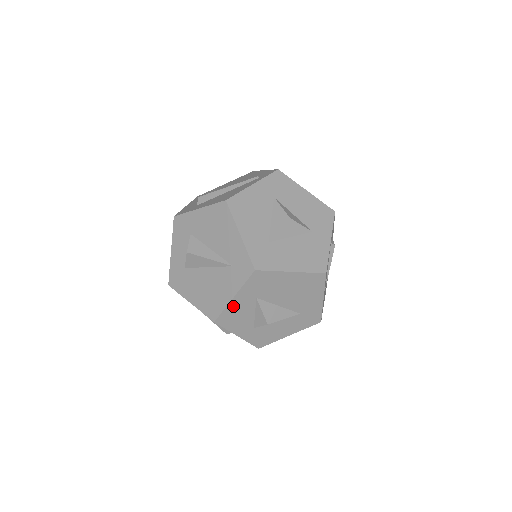
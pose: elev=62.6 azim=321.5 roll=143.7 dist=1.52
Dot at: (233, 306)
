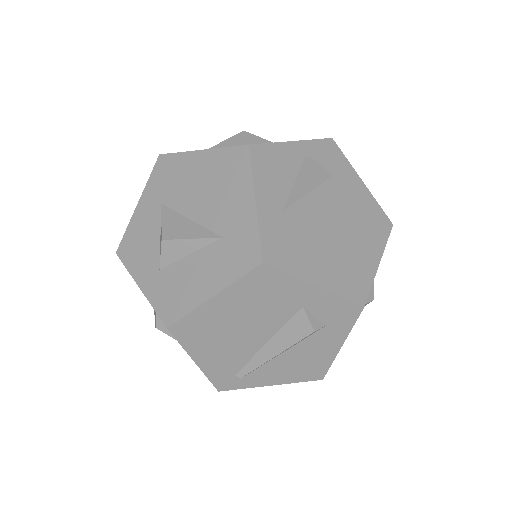
Dot at: (137, 221)
